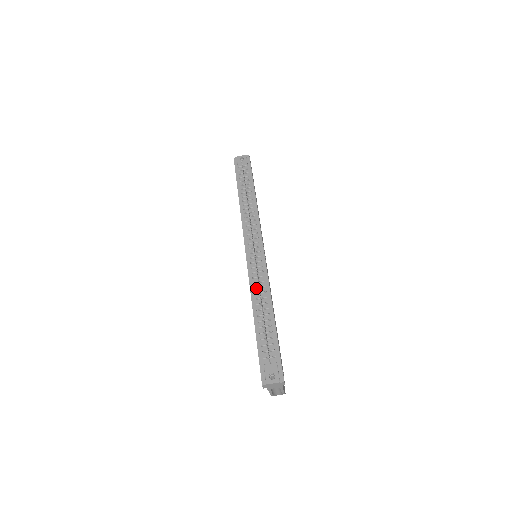
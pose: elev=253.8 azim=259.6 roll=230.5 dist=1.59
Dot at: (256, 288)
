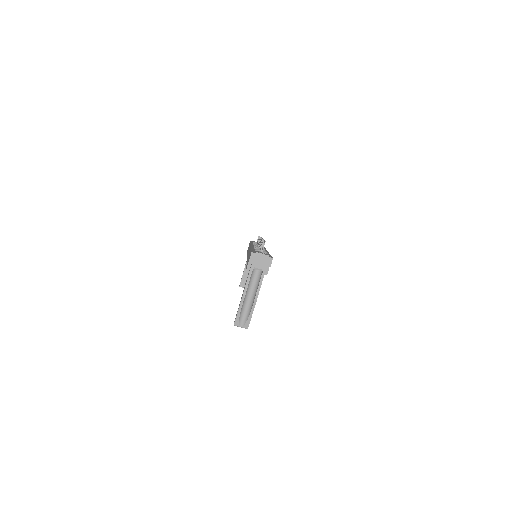
Dot at: occluded
